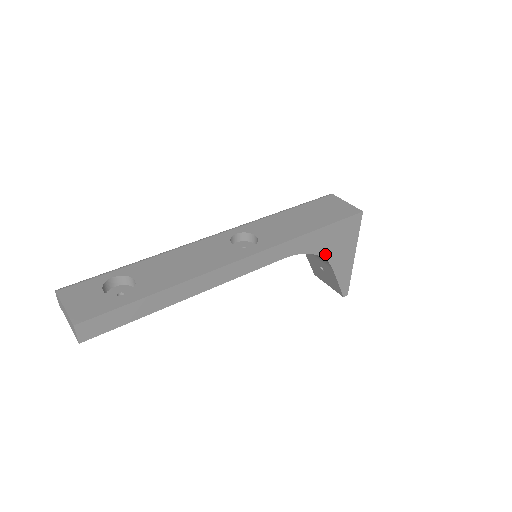
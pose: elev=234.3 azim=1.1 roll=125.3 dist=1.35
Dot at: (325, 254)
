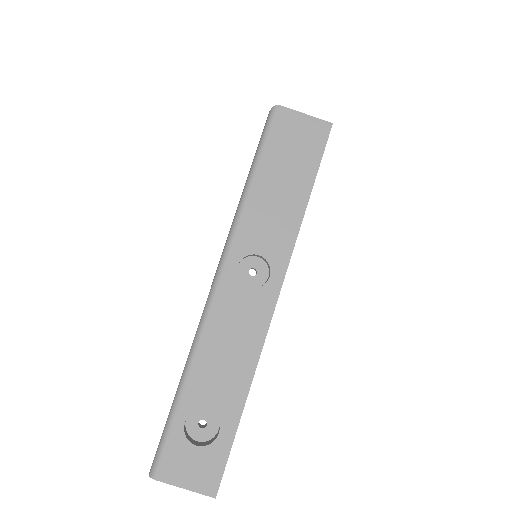
Dot at: occluded
